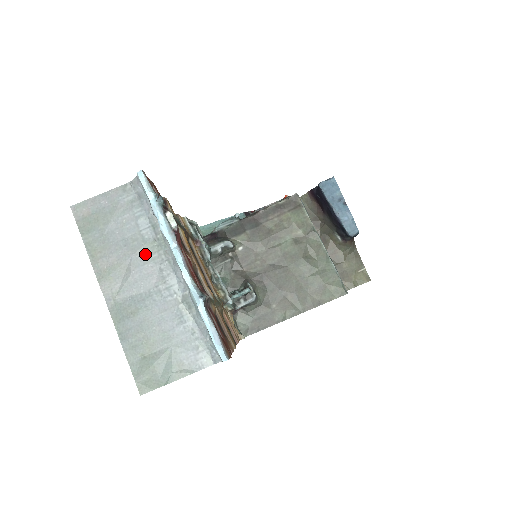
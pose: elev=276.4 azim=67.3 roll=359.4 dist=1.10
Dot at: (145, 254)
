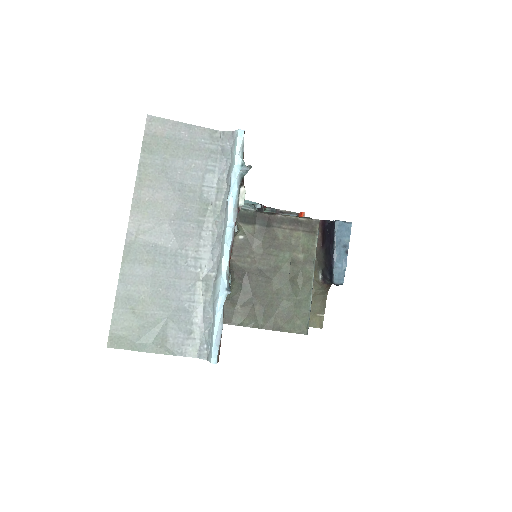
Dot at: (194, 211)
